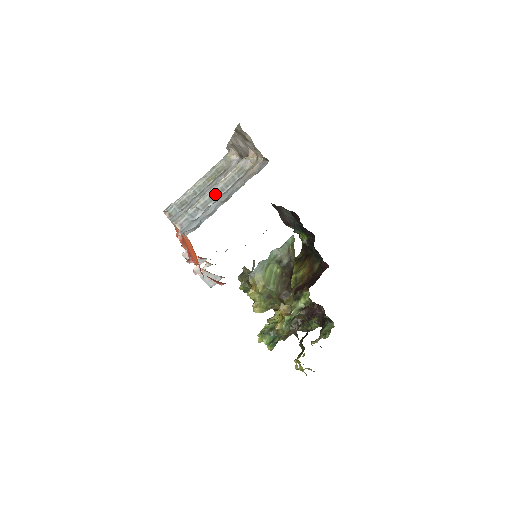
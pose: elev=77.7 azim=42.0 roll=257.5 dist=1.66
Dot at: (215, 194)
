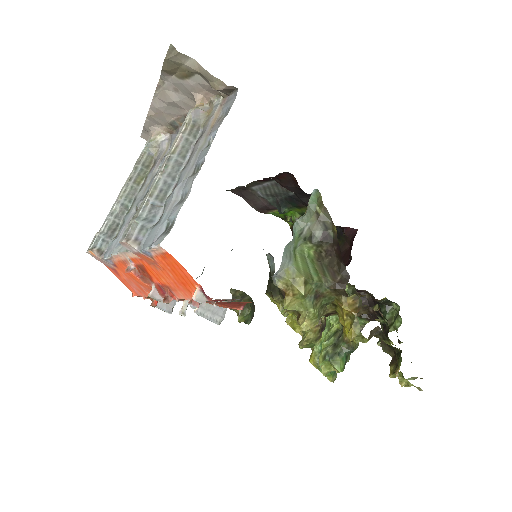
Dot at: (171, 174)
